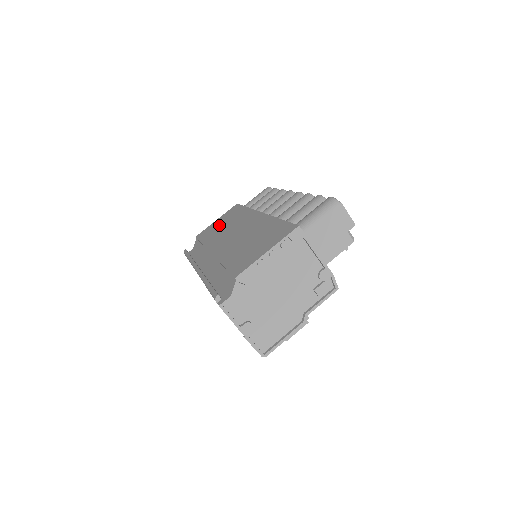
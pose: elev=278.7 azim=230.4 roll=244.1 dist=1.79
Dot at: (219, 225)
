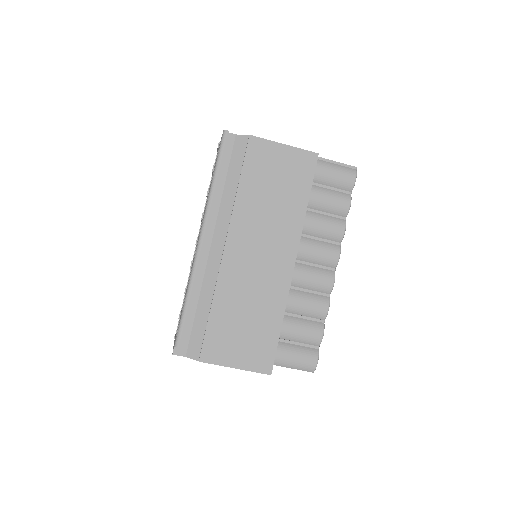
Dot at: (273, 178)
